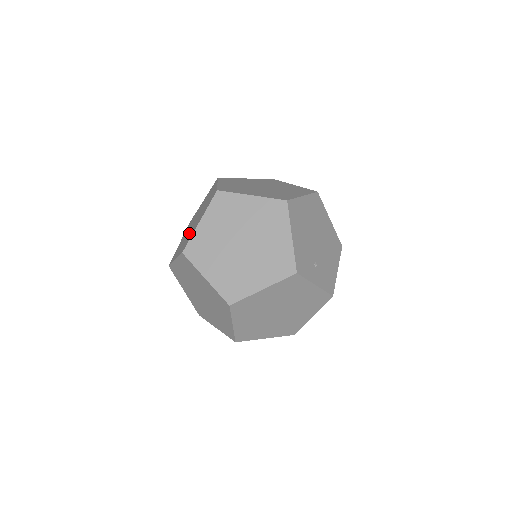
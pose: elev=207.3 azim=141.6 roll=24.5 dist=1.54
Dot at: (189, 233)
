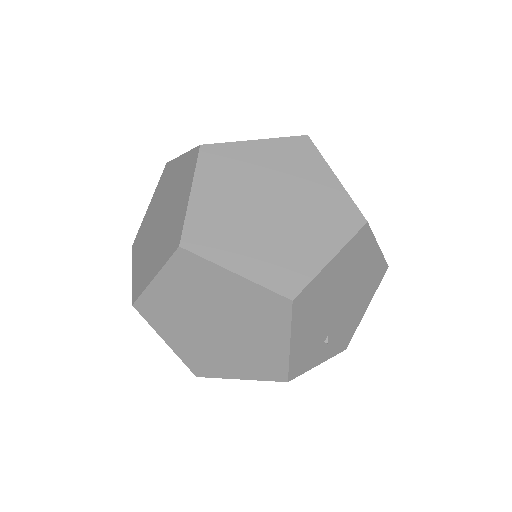
Dot at: (149, 247)
